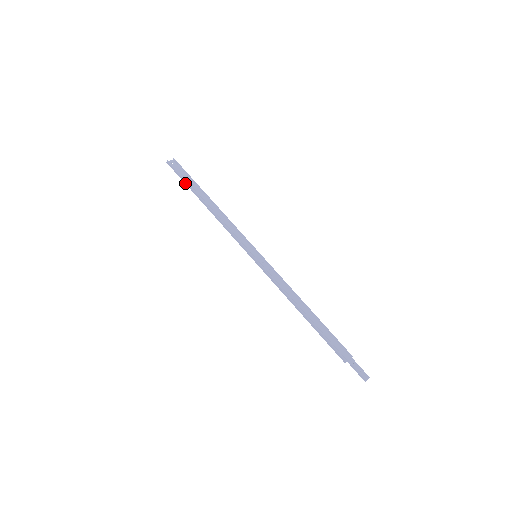
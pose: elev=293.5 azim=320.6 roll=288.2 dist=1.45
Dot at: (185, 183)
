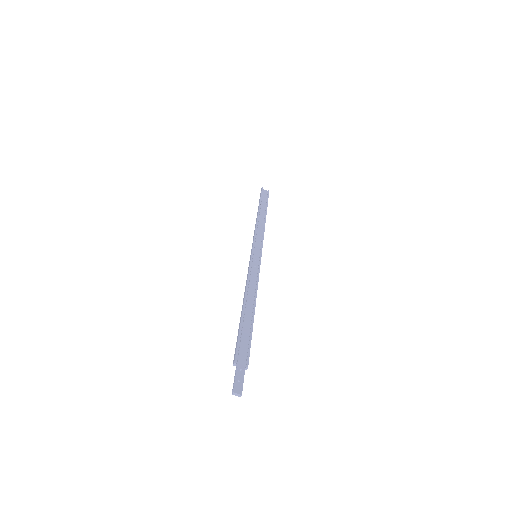
Dot at: (259, 201)
